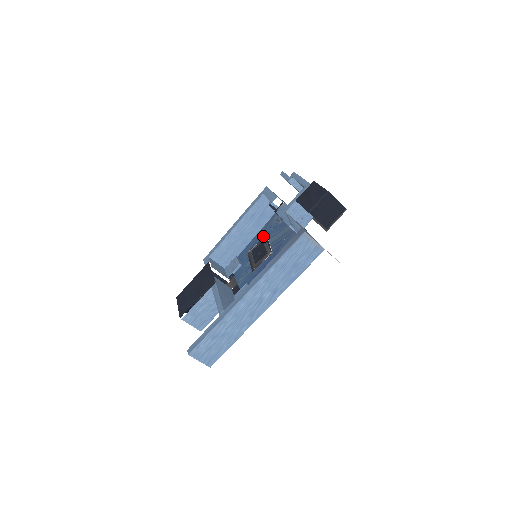
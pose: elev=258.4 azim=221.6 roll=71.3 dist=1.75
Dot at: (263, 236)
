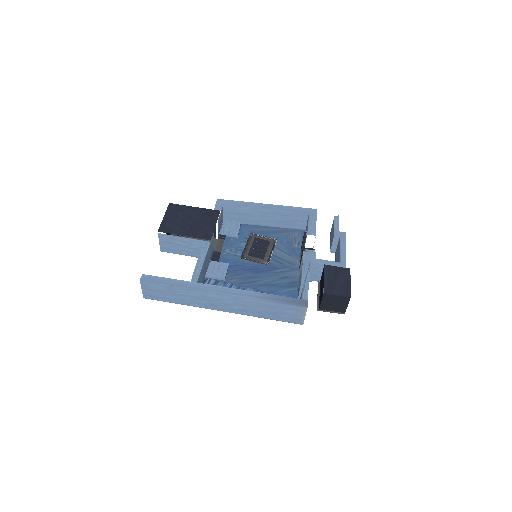
Dot at: (274, 237)
